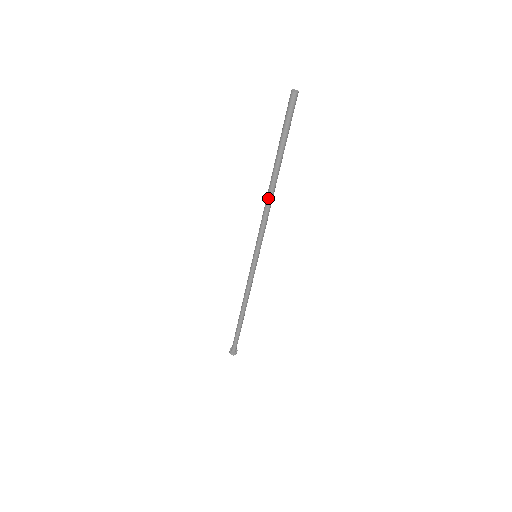
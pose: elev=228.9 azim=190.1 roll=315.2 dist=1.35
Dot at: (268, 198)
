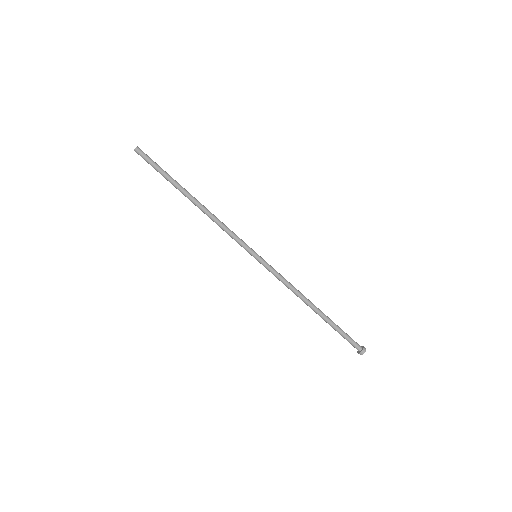
Dot at: (204, 213)
